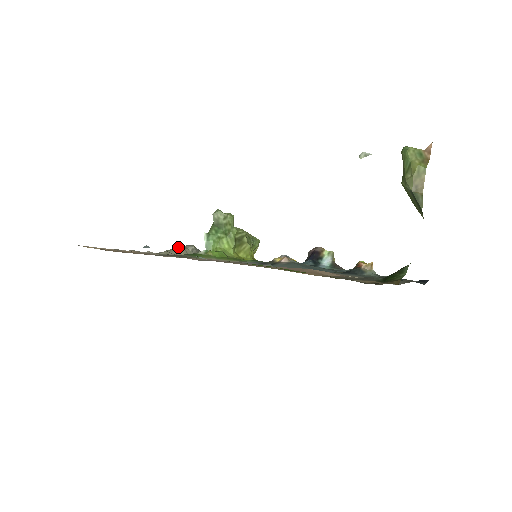
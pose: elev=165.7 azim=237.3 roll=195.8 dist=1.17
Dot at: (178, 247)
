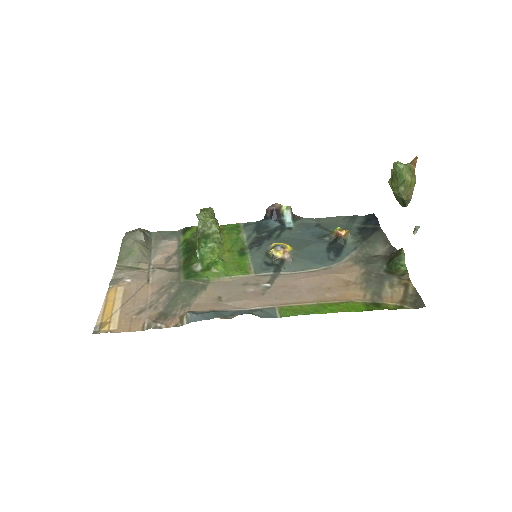
Dot at: (136, 247)
